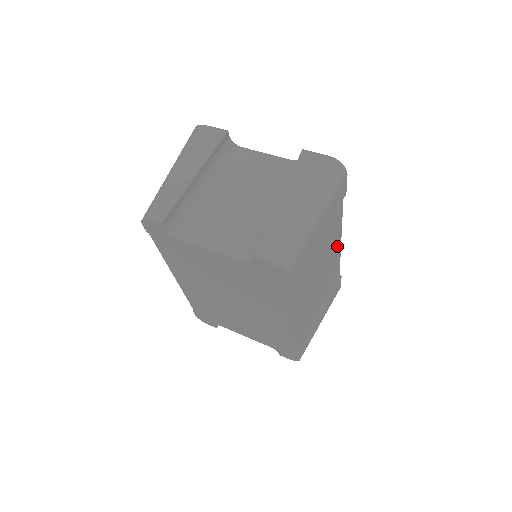
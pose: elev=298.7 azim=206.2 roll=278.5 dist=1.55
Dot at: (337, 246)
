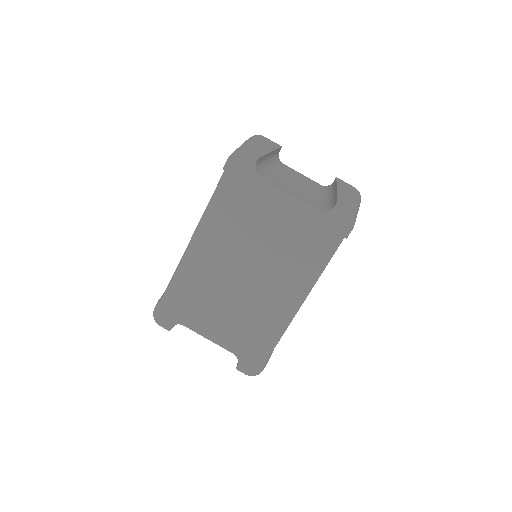
Dot at: occluded
